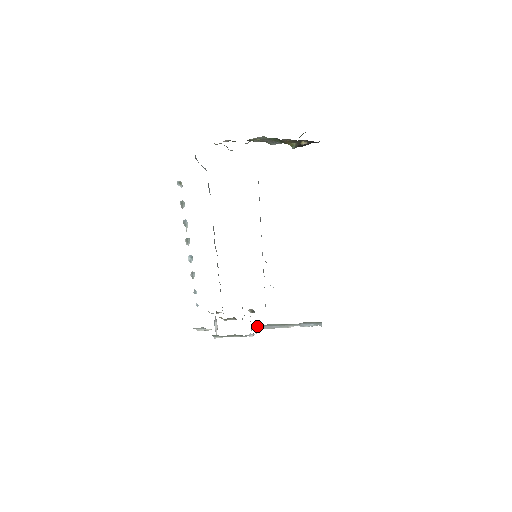
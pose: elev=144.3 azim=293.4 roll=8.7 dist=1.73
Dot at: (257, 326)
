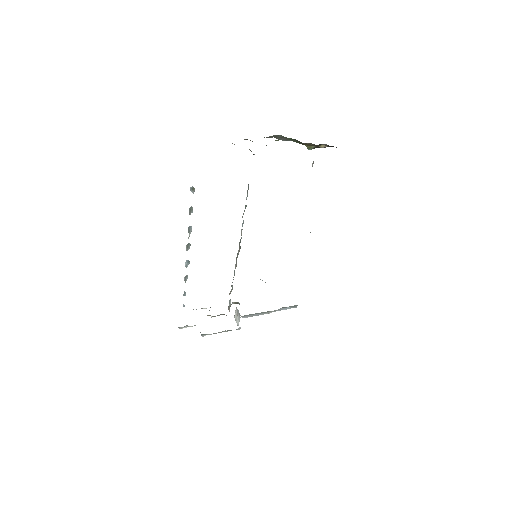
Dot at: occluded
